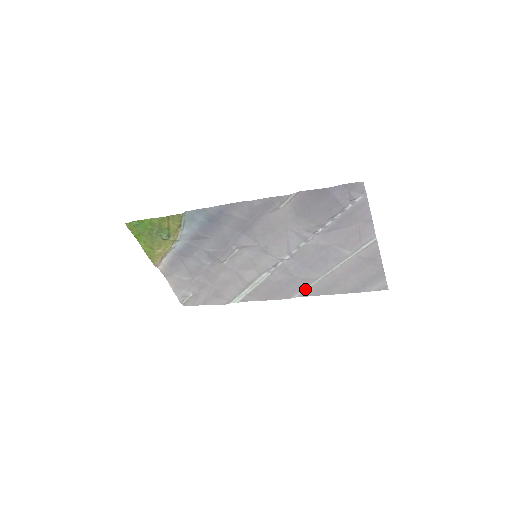
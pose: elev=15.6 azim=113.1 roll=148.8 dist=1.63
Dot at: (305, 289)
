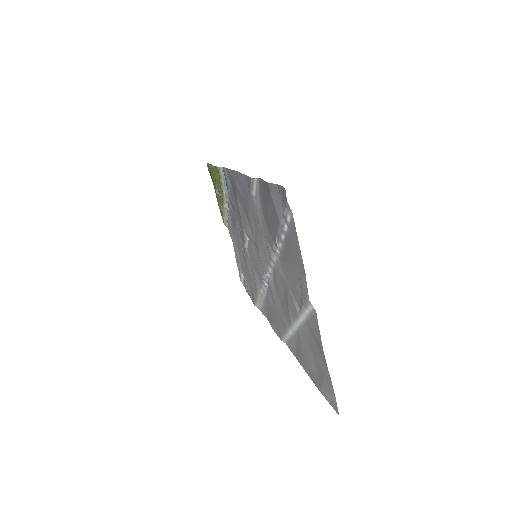
Dot at: (287, 337)
